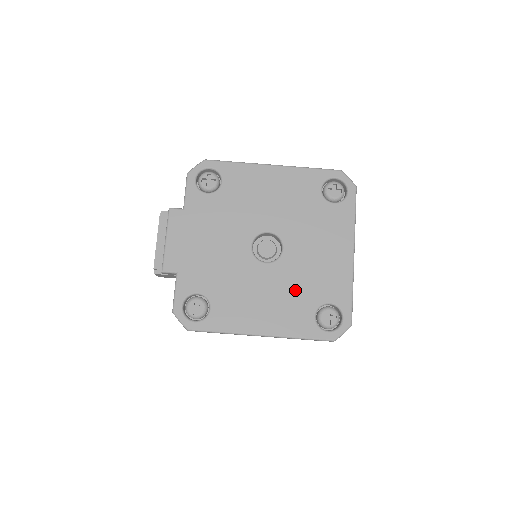
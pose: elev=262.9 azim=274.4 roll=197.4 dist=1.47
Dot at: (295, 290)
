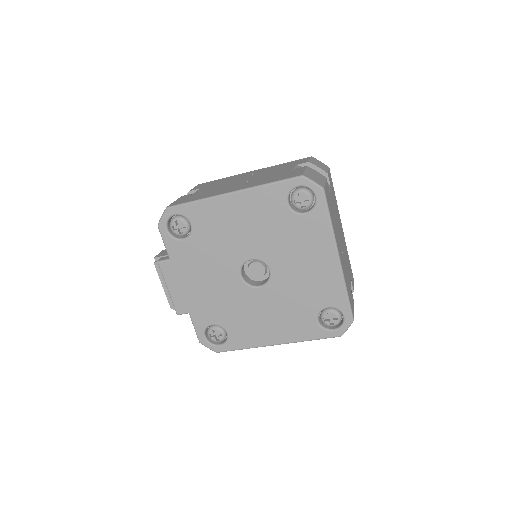
Dot at: (293, 304)
